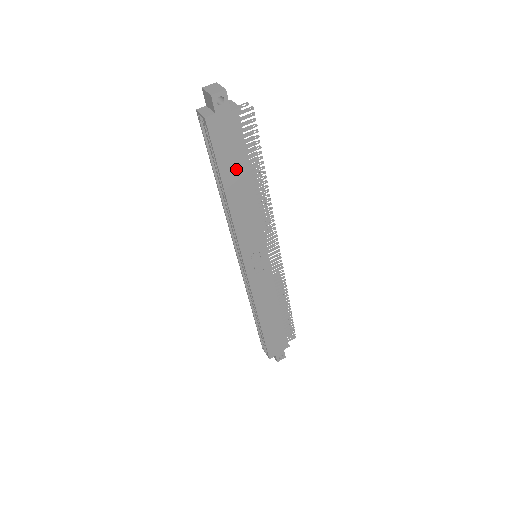
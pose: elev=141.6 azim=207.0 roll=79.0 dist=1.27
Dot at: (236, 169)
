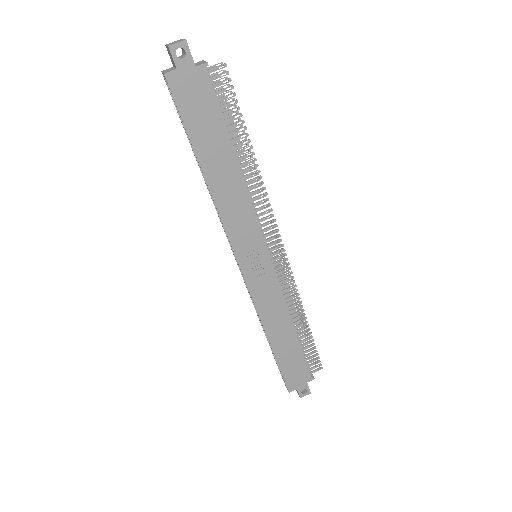
Dot at: (212, 140)
